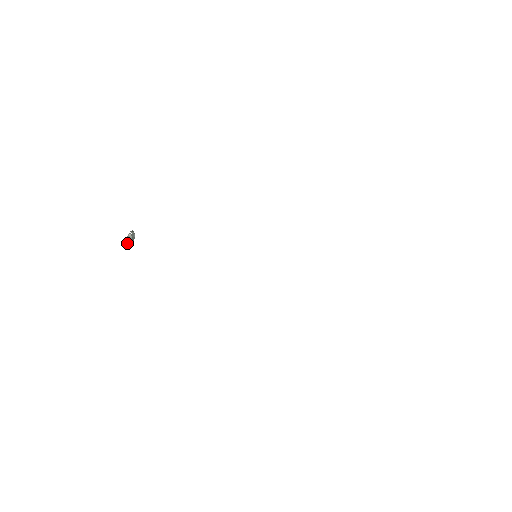
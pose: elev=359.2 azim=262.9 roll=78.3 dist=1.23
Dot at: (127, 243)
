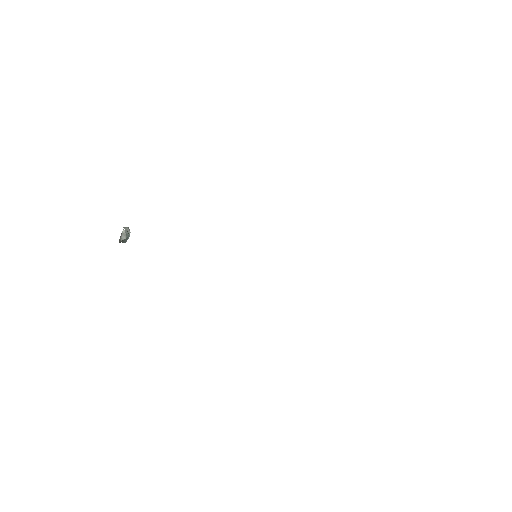
Dot at: (120, 240)
